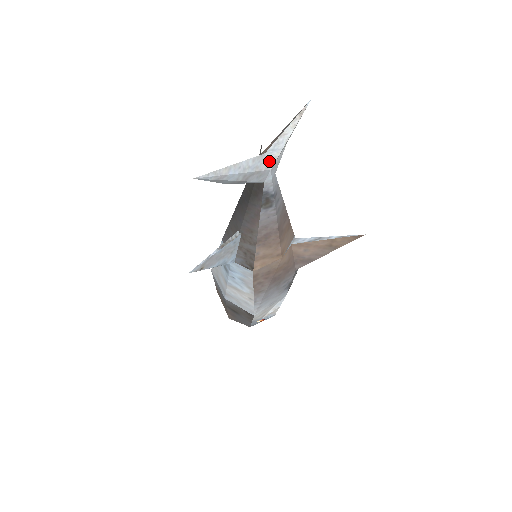
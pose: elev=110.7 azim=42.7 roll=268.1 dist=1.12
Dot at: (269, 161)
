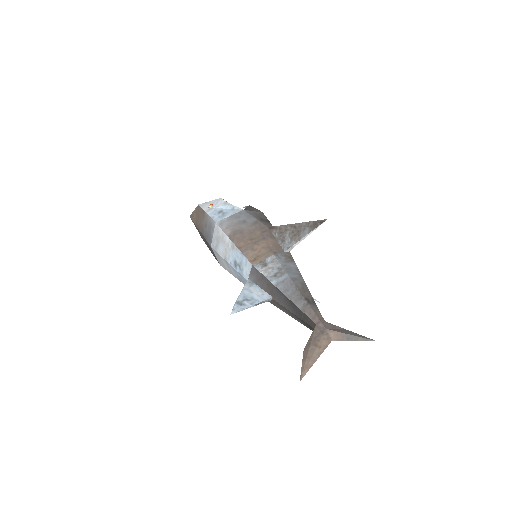
Dot at: (330, 339)
